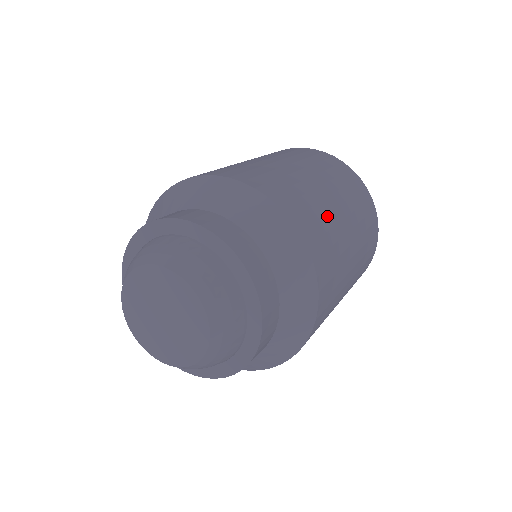
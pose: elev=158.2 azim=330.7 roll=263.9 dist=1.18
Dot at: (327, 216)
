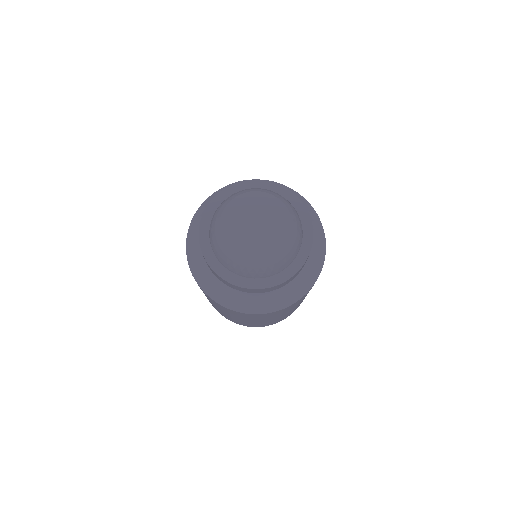
Dot at: occluded
